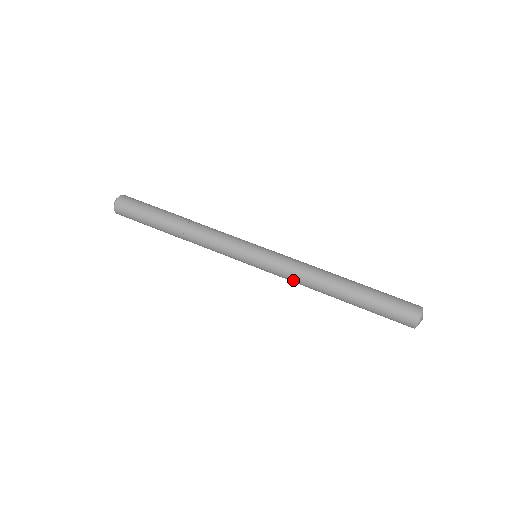
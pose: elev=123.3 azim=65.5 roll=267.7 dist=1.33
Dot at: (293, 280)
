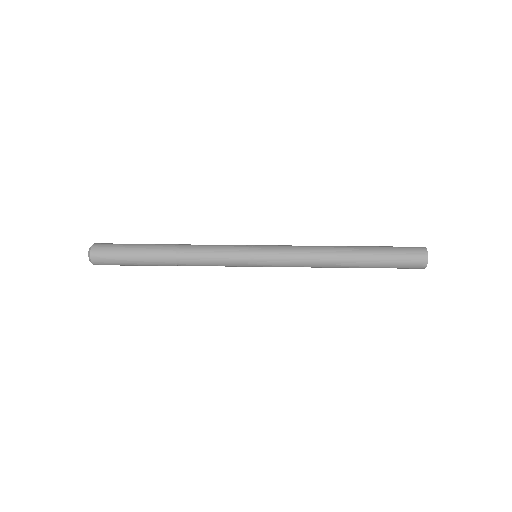
Dot at: (302, 256)
